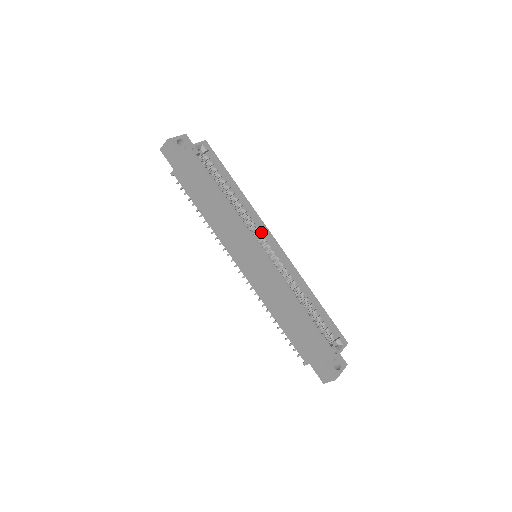
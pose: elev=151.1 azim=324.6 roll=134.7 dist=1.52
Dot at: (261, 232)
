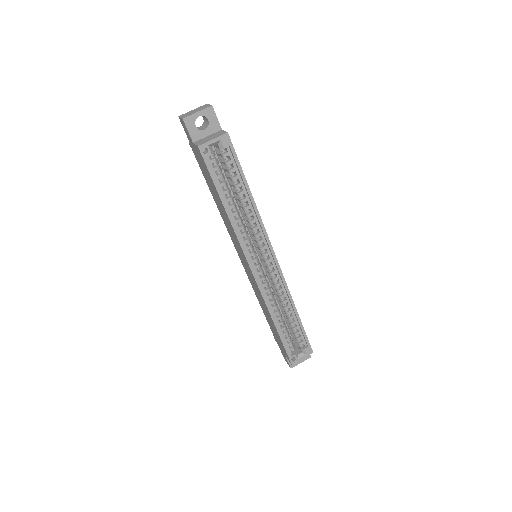
Dot at: (264, 244)
